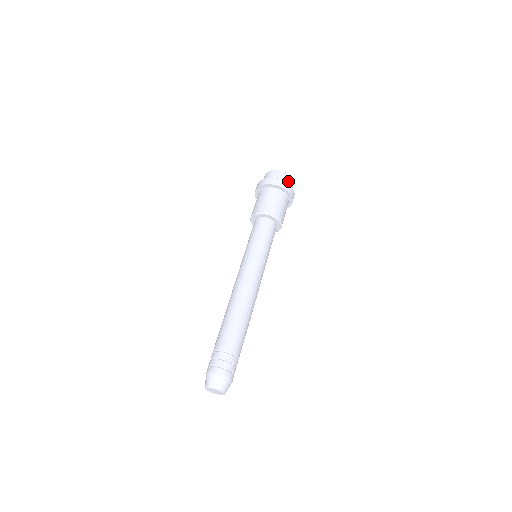
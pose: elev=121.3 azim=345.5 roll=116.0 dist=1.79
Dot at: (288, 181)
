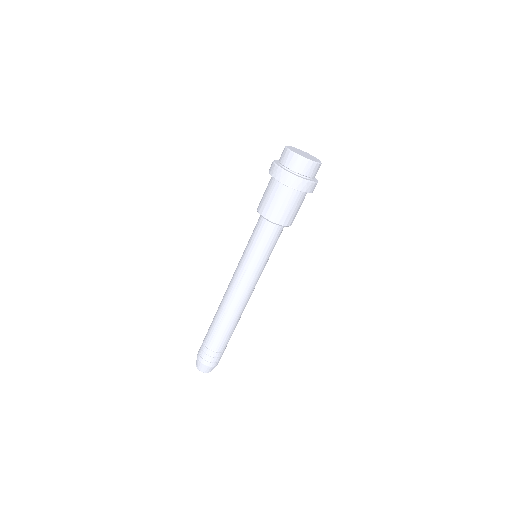
Dot at: (314, 173)
